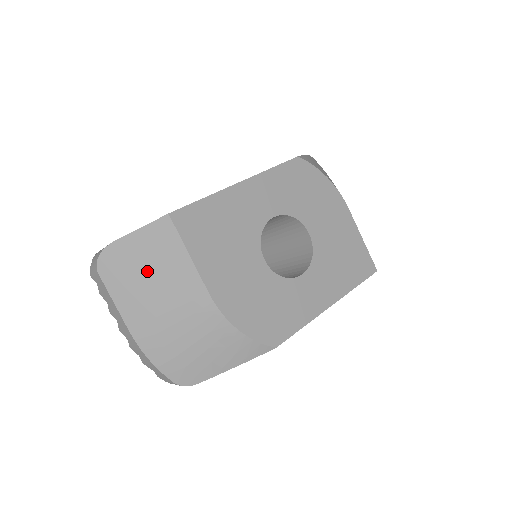
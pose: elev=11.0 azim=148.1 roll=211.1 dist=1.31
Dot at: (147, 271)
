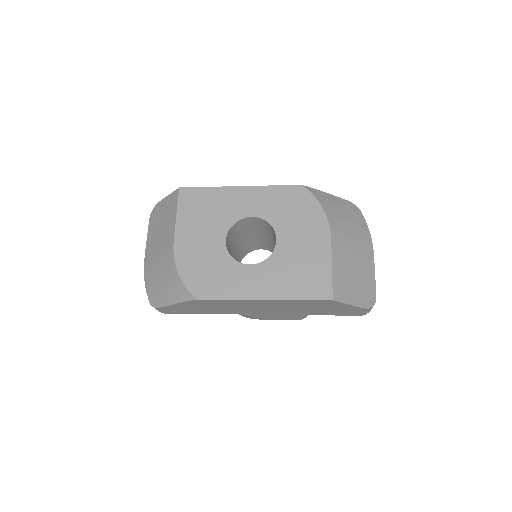
Dot at: (162, 221)
